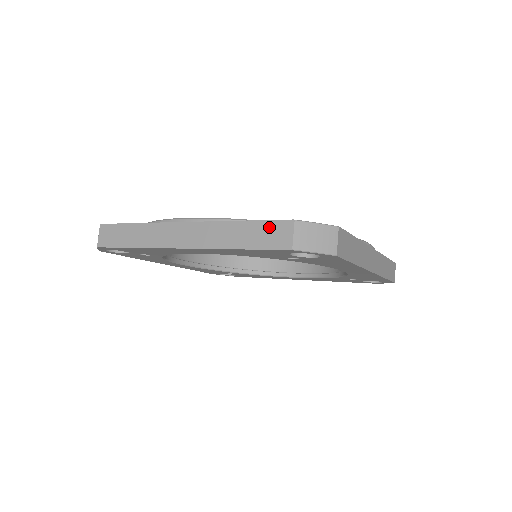
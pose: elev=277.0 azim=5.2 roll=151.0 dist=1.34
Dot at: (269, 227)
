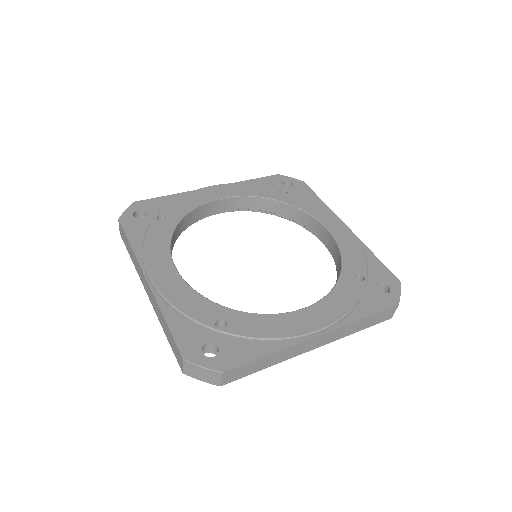
Dot at: (383, 314)
